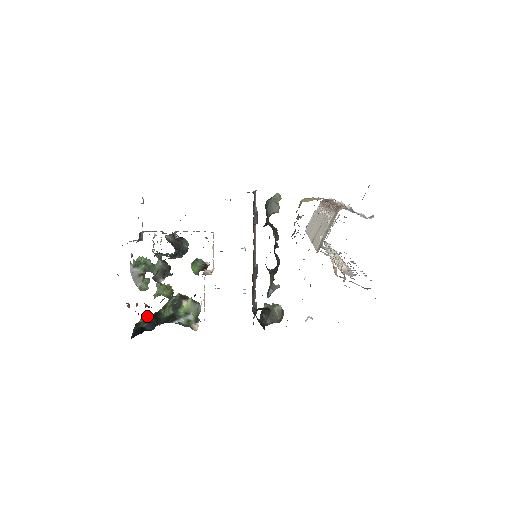
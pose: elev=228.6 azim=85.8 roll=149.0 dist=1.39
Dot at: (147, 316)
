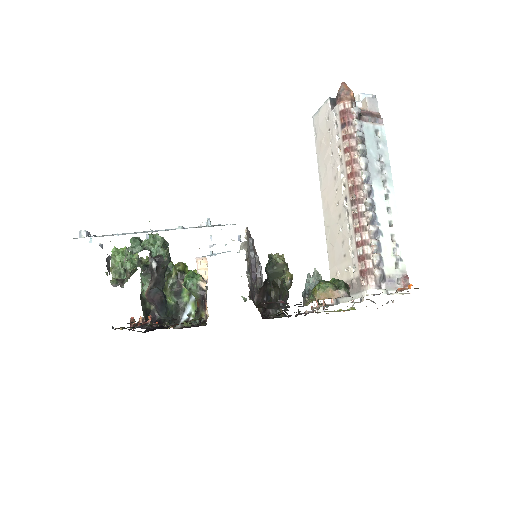
Dot at: occluded
